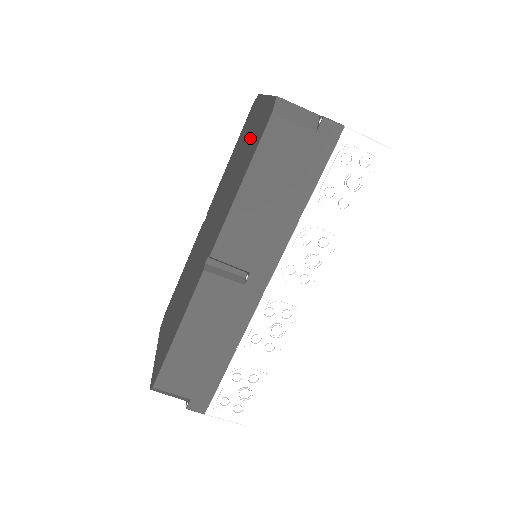
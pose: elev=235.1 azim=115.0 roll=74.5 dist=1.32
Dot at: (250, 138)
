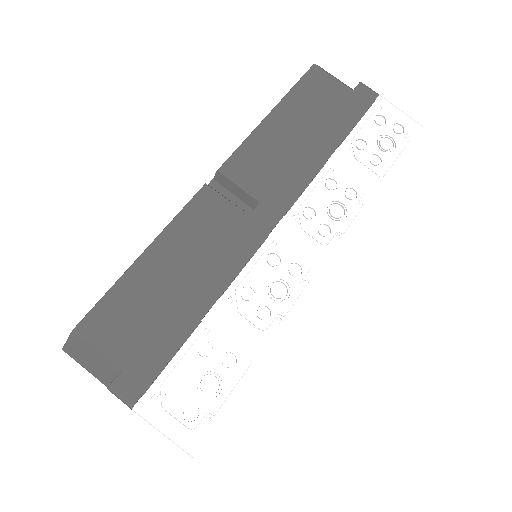
Dot at: occluded
